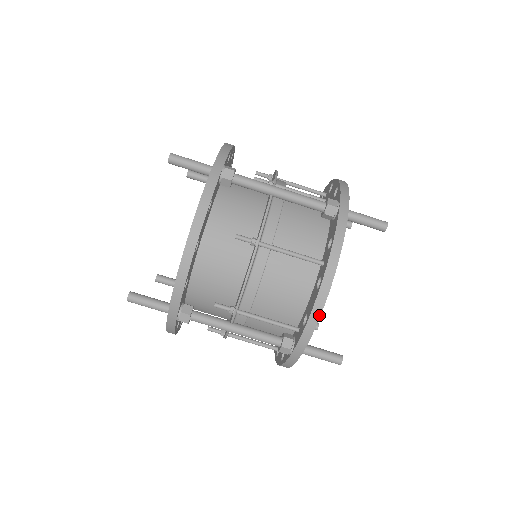
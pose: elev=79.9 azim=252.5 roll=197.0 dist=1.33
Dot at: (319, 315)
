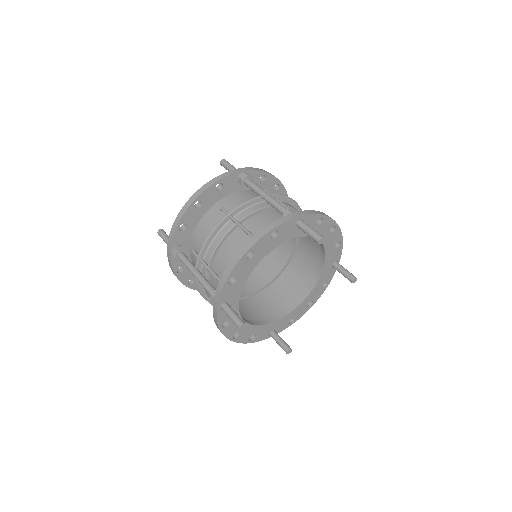
Dot at: (232, 269)
